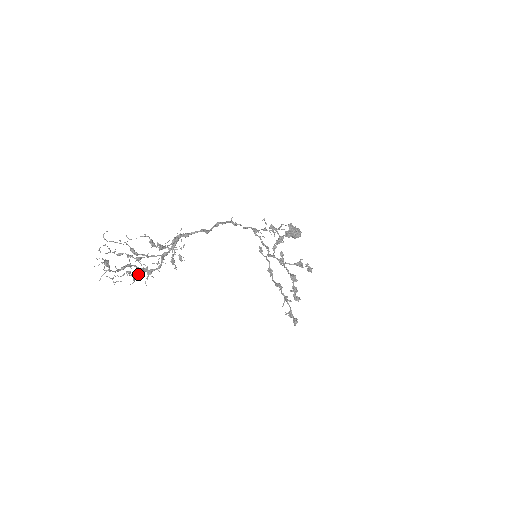
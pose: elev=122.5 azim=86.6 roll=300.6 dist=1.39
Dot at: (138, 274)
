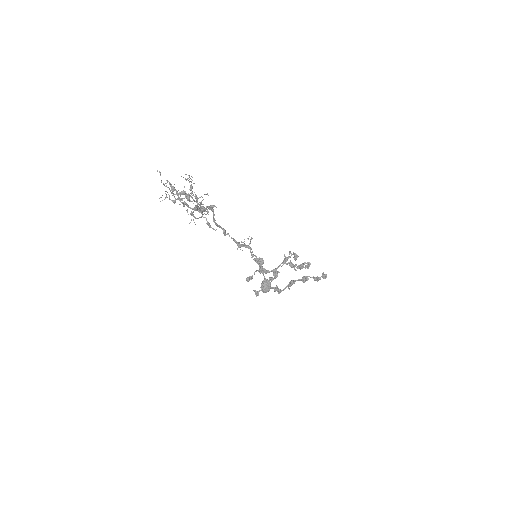
Dot at: (196, 208)
